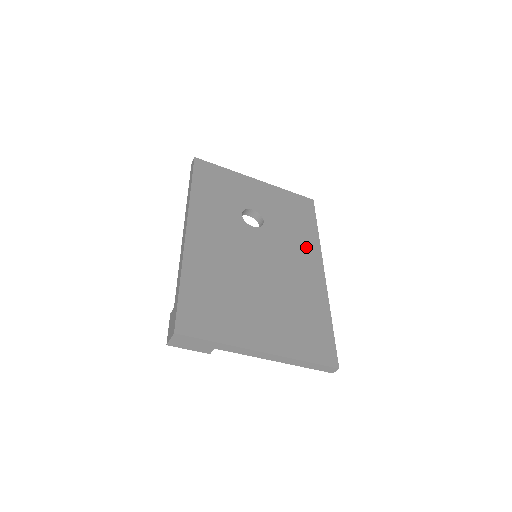
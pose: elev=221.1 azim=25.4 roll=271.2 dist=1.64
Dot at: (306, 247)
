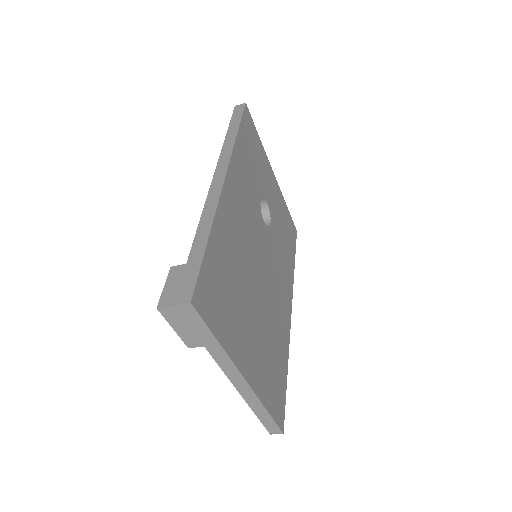
Dot at: (287, 276)
